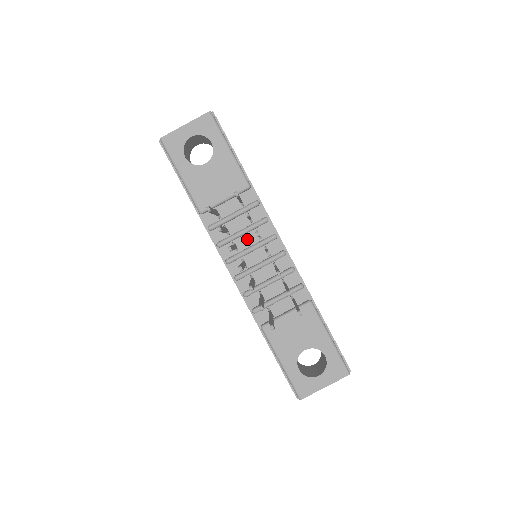
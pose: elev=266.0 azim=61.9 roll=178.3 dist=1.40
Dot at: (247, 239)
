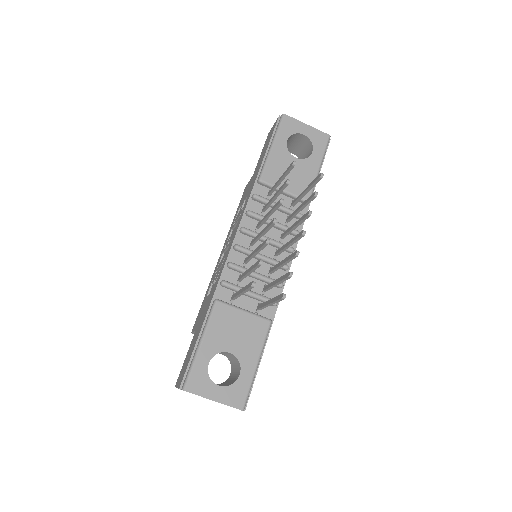
Dot at: (271, 231)
